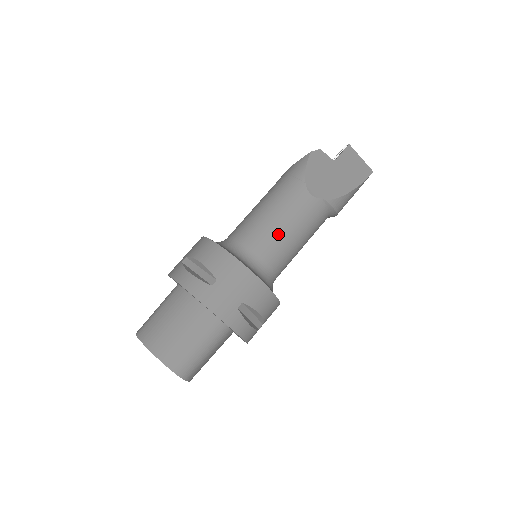
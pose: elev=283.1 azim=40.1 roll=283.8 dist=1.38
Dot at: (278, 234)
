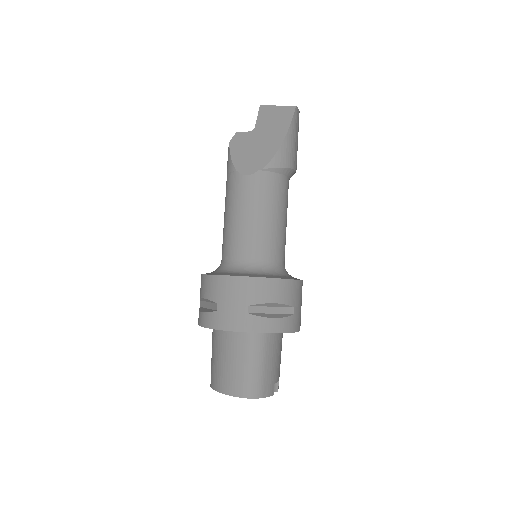
Dot at: (245, 228)
